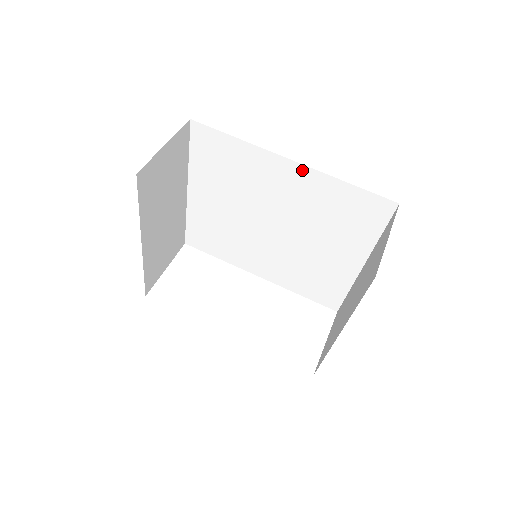
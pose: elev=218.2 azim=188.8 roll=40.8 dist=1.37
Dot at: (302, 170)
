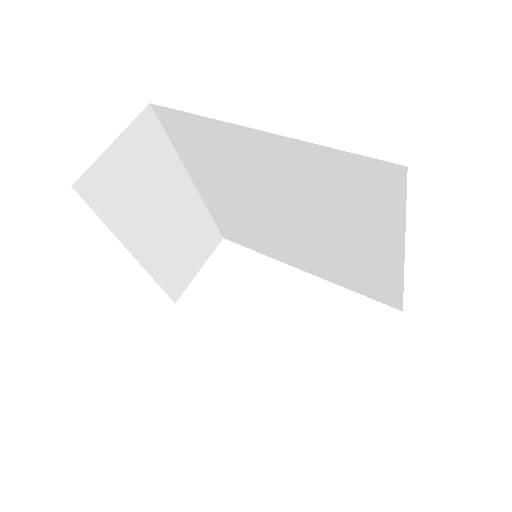
Dot at: (274, 140)
